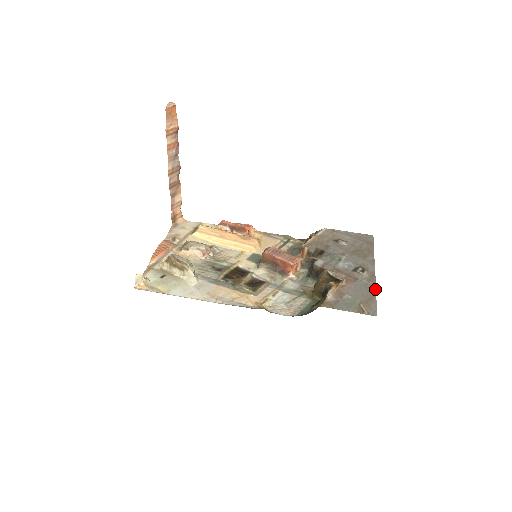
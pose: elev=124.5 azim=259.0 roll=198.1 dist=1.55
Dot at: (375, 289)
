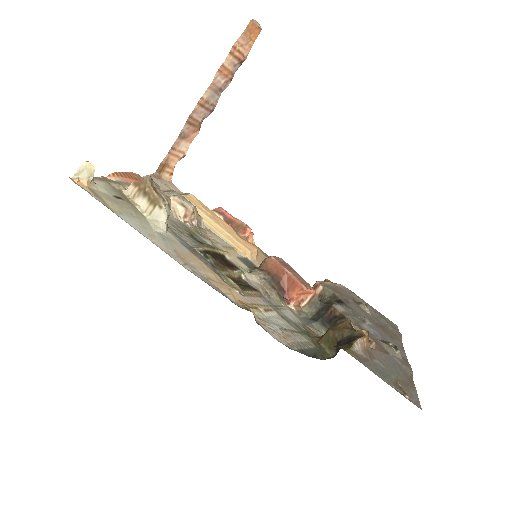
Dot at: (412, 377)
